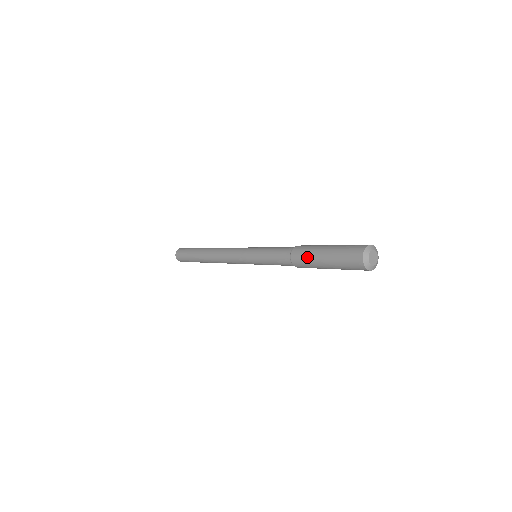
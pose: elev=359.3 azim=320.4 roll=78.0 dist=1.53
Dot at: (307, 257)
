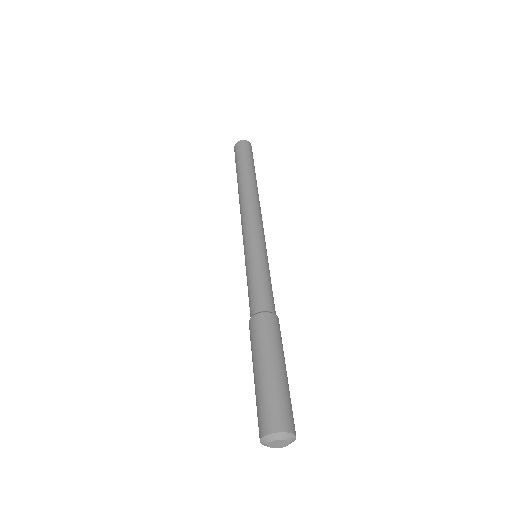
Dot at: (251, 350)
